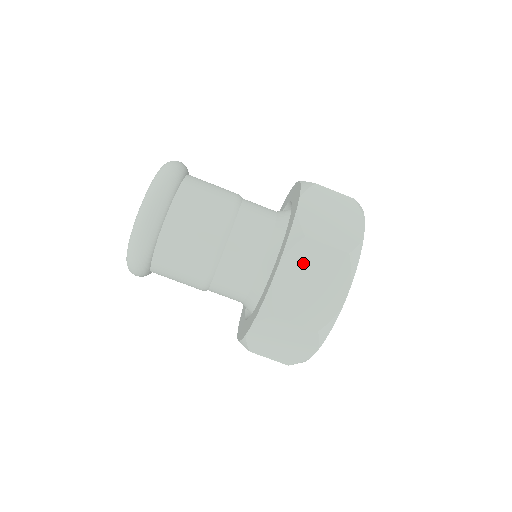
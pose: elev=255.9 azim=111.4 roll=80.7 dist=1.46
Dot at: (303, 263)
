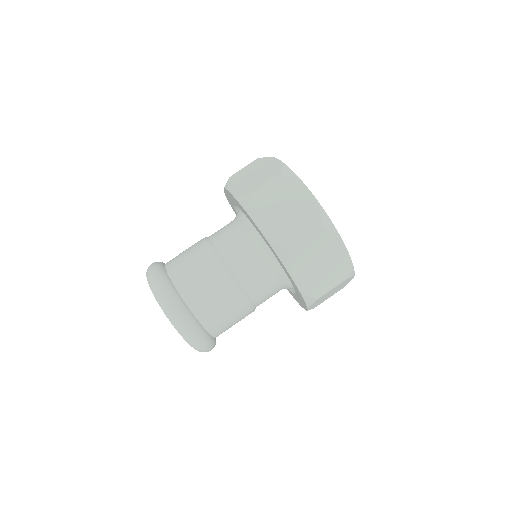
Dot at: (304, 262)
